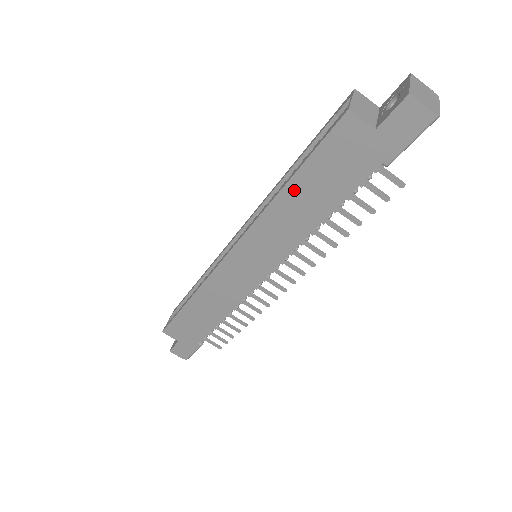
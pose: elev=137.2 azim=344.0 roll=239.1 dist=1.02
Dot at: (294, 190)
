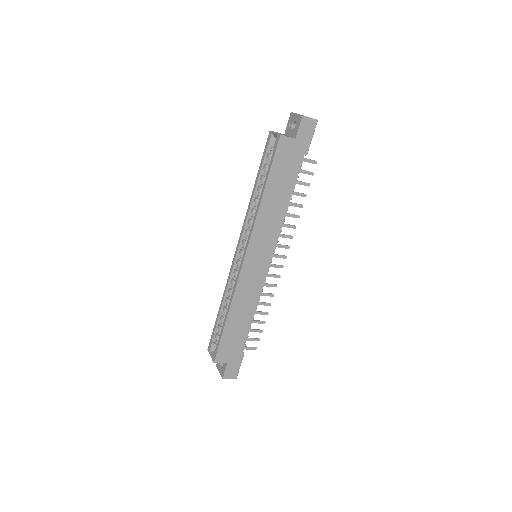
Dot at: (269, 192)
